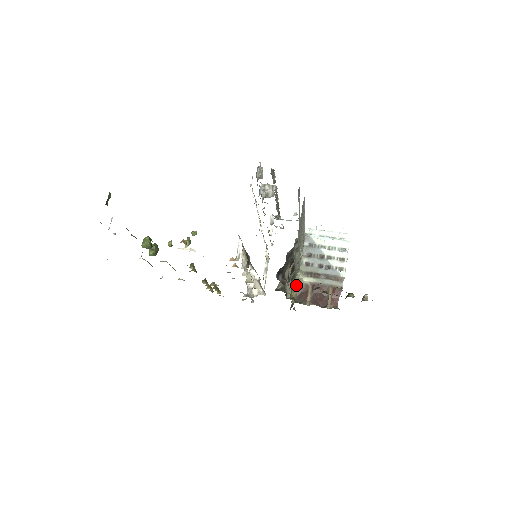
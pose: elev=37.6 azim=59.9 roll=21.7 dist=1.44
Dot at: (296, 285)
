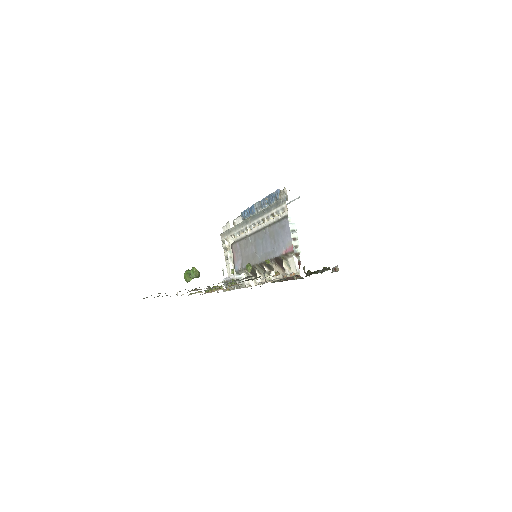
Dot at: occluded
